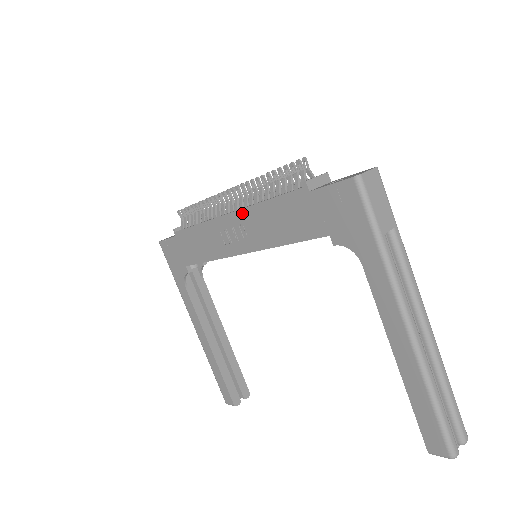
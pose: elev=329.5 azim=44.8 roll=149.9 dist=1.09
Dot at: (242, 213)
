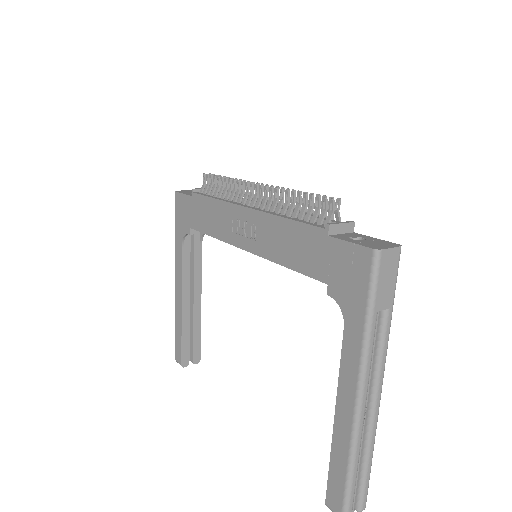
Dot at: (259, 215)
